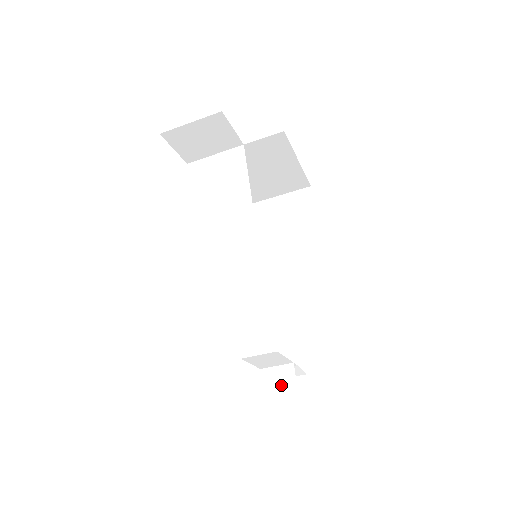
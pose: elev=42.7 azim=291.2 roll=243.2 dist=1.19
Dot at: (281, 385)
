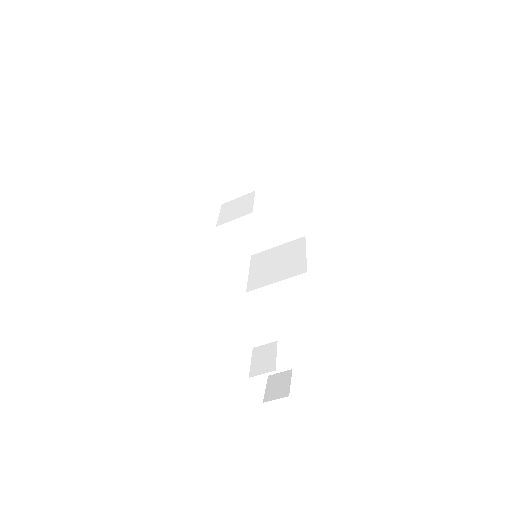
Dot at: (265, 354)
